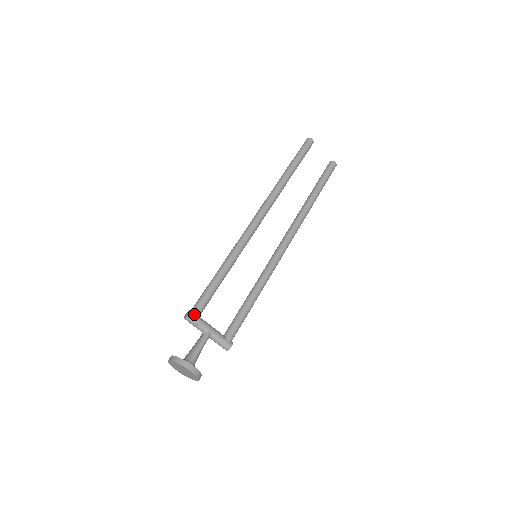
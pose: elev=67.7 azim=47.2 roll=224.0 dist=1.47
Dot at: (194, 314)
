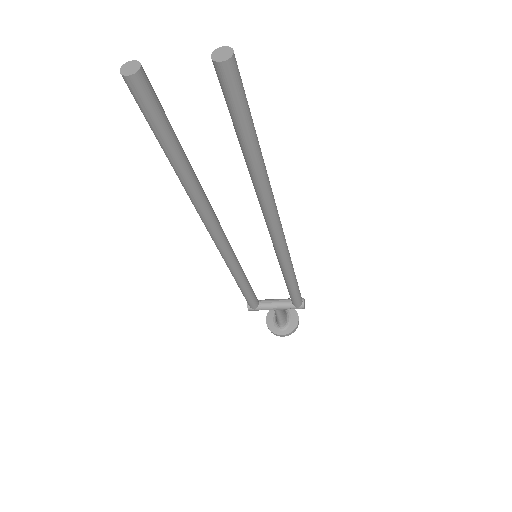
Dot at: (252, 309)
